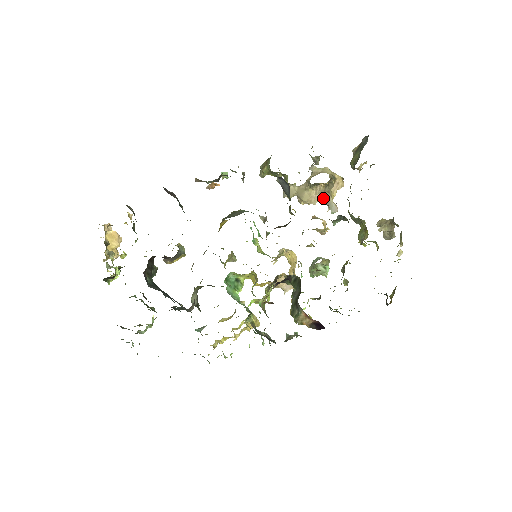
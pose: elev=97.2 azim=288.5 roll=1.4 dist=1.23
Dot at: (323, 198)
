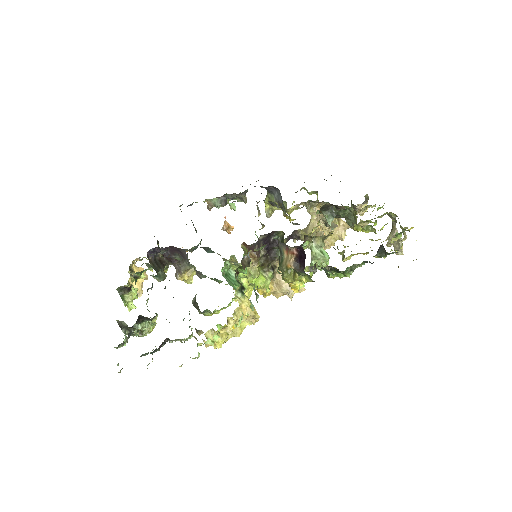
Dot at: (325, 225)
